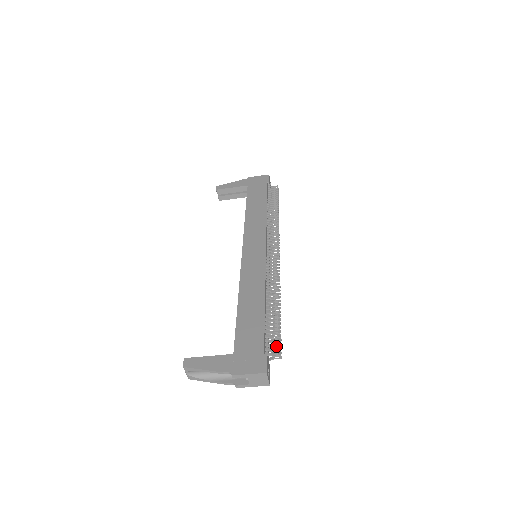
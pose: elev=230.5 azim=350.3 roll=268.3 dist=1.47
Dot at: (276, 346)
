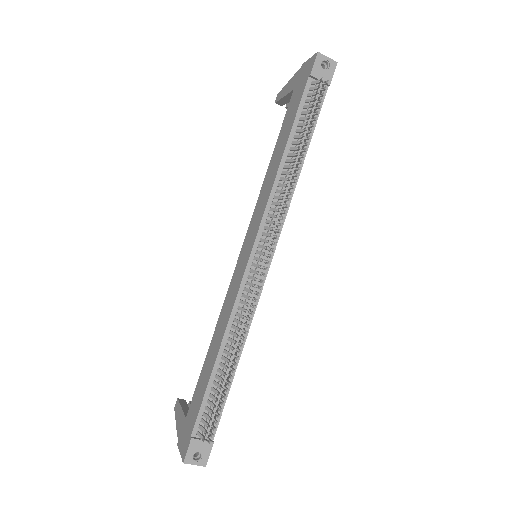
Dot at: (207, 427)
